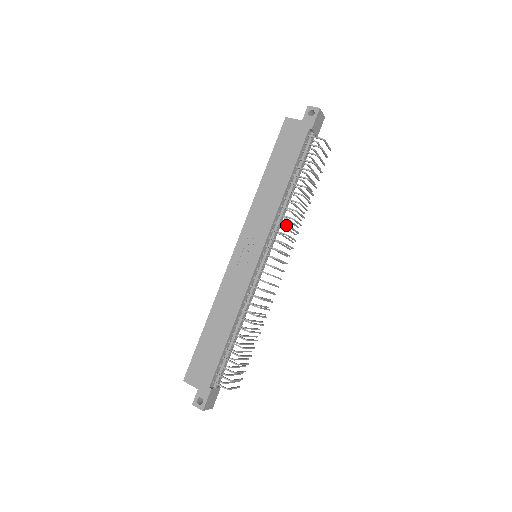
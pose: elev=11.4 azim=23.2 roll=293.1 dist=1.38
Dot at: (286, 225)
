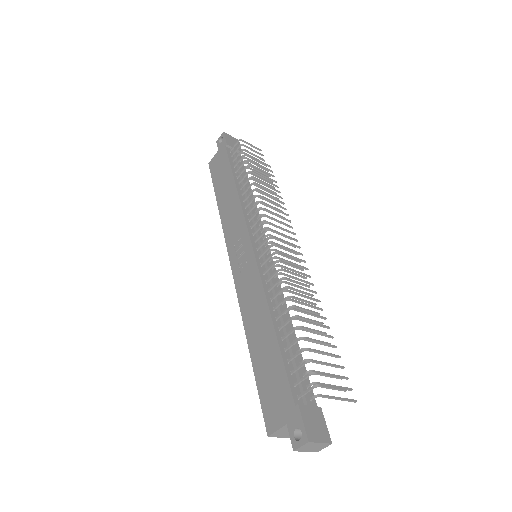
Dot at: (255, 204)
